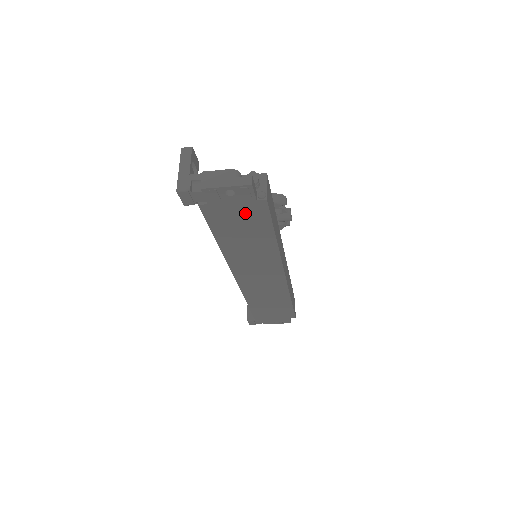
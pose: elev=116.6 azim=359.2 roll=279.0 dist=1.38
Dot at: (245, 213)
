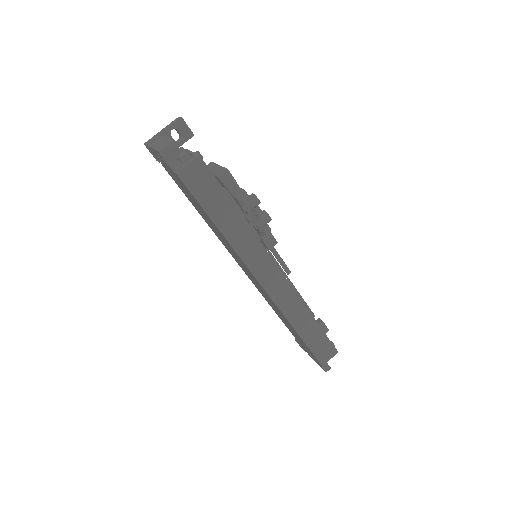
Dot at: (182, 185)
